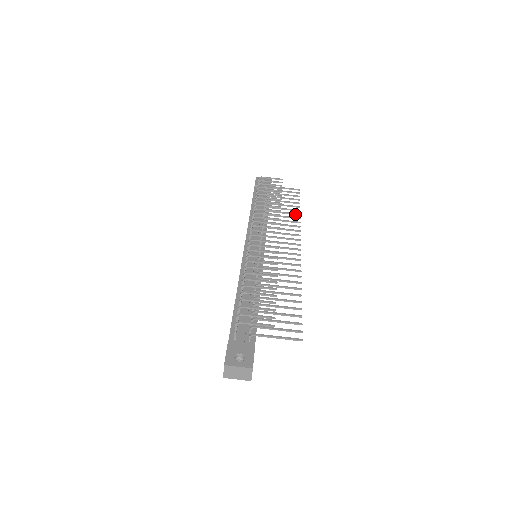
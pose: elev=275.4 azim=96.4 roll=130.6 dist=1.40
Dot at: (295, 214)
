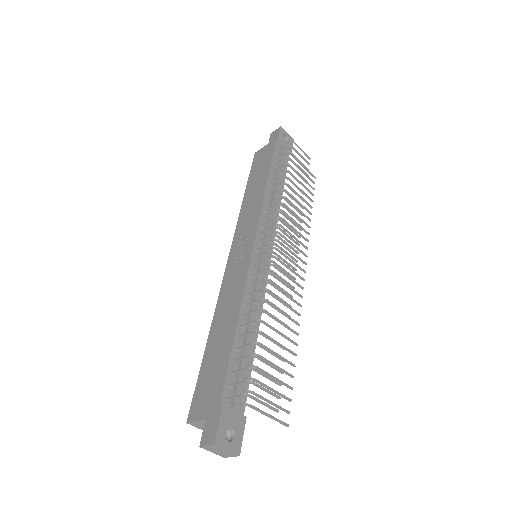
Dot at: (307, 218)
